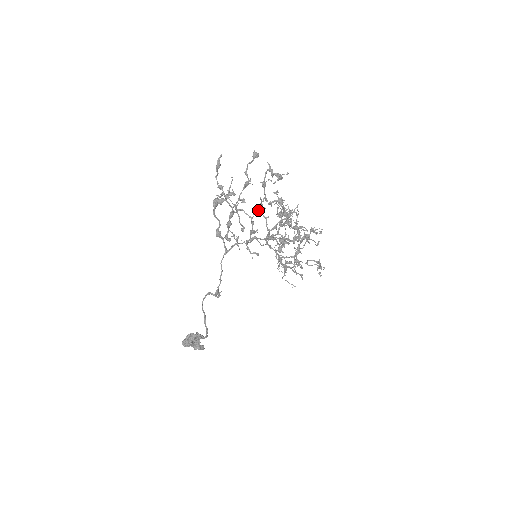
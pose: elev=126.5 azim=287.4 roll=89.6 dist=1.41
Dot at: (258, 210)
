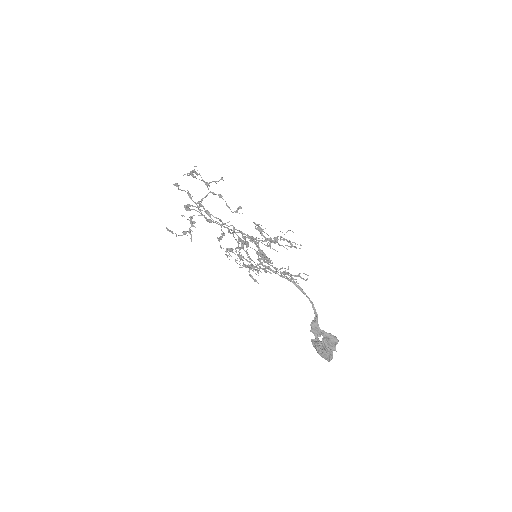
Dot at: (207, 185)
